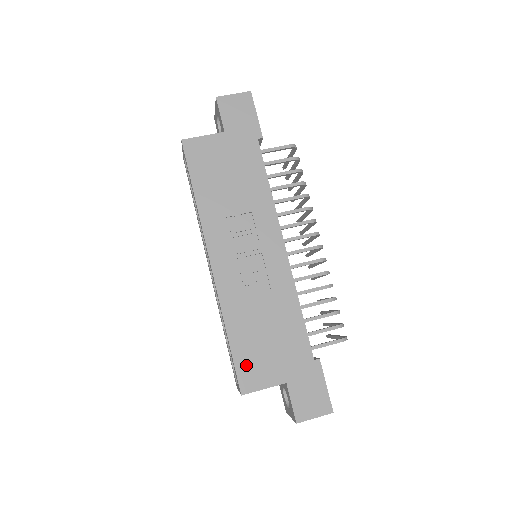
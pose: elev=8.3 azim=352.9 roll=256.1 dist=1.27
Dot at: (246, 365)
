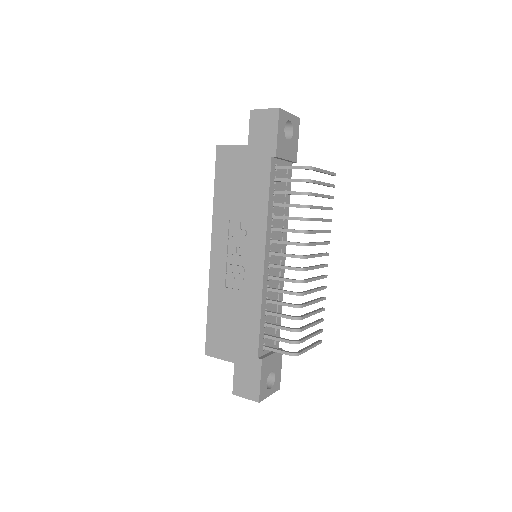
Dot at: (213, 336)
